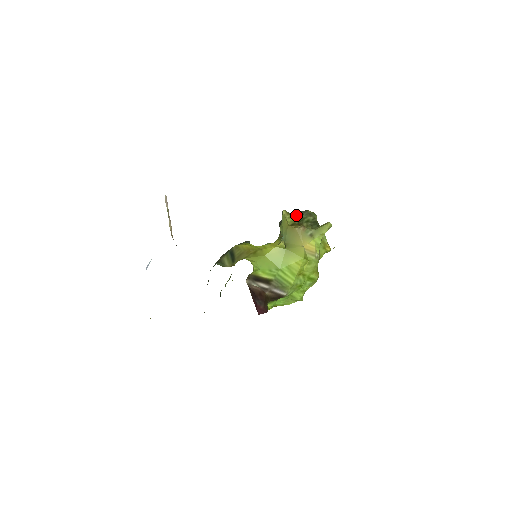
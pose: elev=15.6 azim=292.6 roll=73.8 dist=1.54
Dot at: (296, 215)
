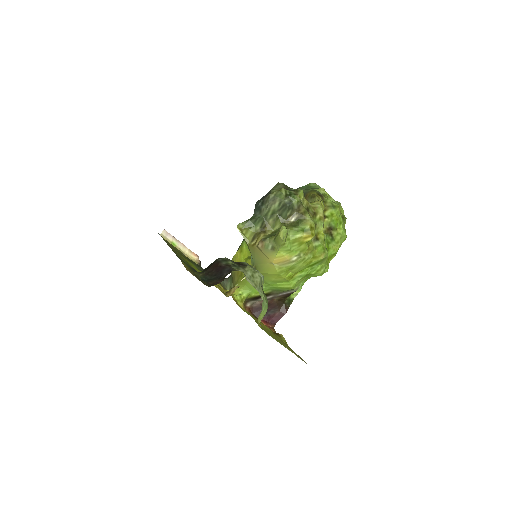
Dot at: (257, 214)
